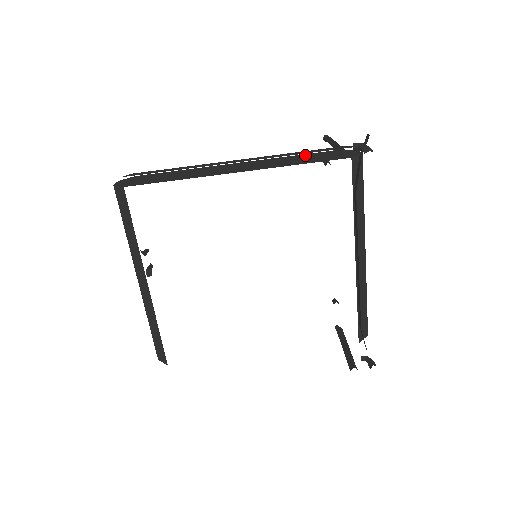
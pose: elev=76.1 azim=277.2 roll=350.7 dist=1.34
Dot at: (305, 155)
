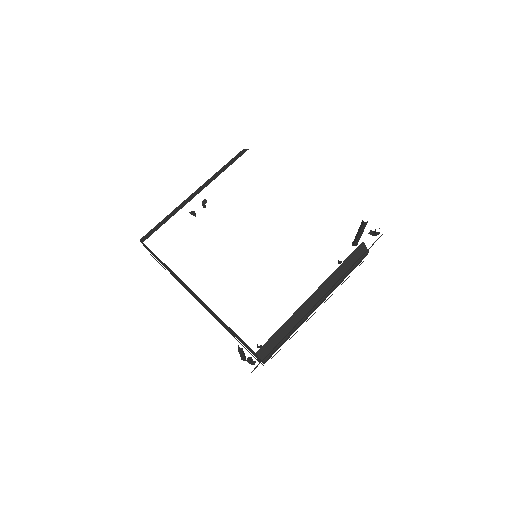
Dot at: occluded
